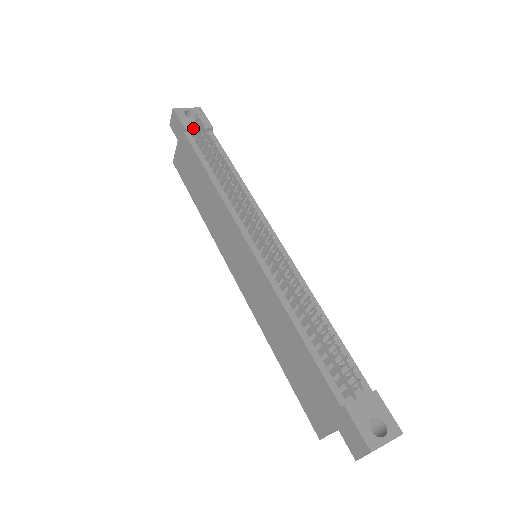
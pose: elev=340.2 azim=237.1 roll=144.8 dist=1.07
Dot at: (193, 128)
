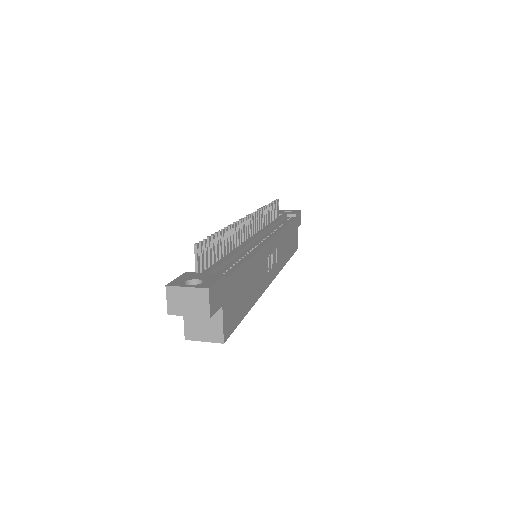
Dot at: occluded
